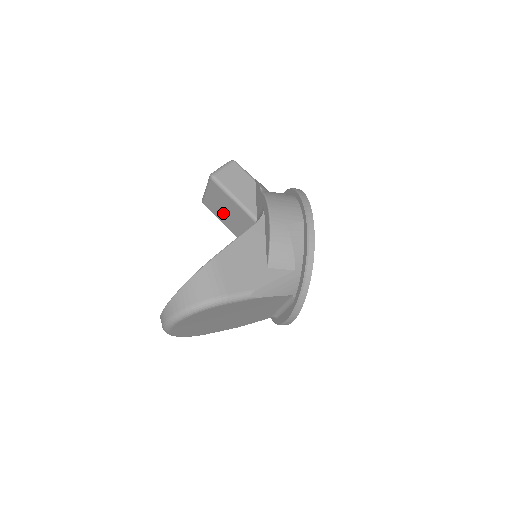
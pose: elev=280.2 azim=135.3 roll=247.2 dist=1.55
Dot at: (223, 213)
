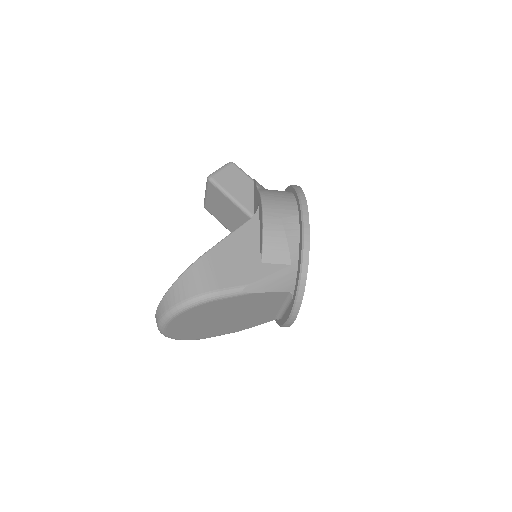
Dot at: (223, 215)
